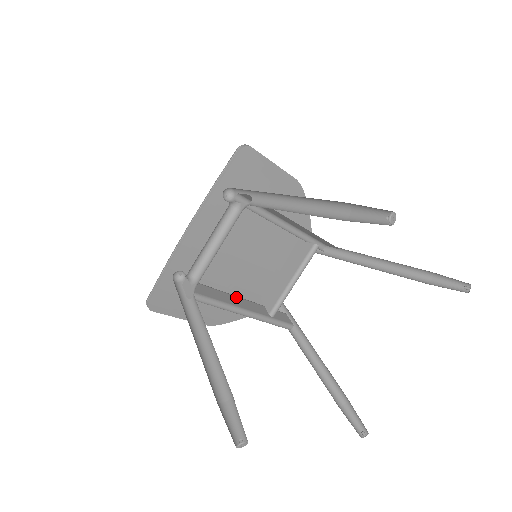
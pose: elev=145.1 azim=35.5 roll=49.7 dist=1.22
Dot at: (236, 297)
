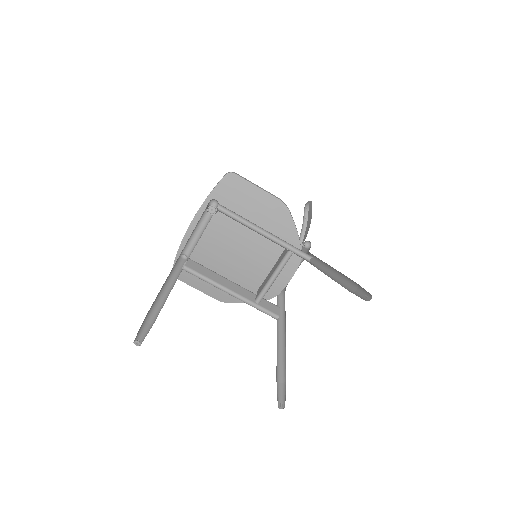
Dot at: (228, 280)
